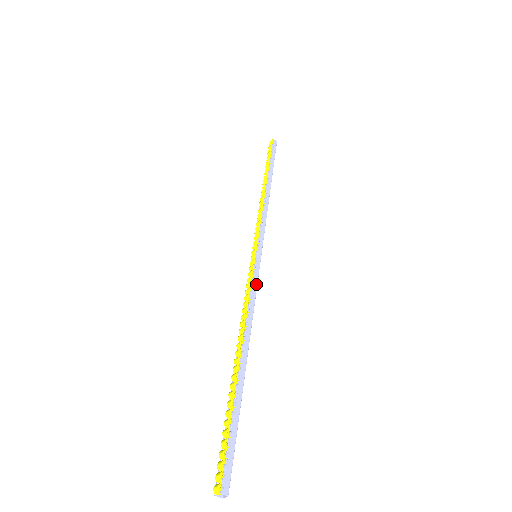
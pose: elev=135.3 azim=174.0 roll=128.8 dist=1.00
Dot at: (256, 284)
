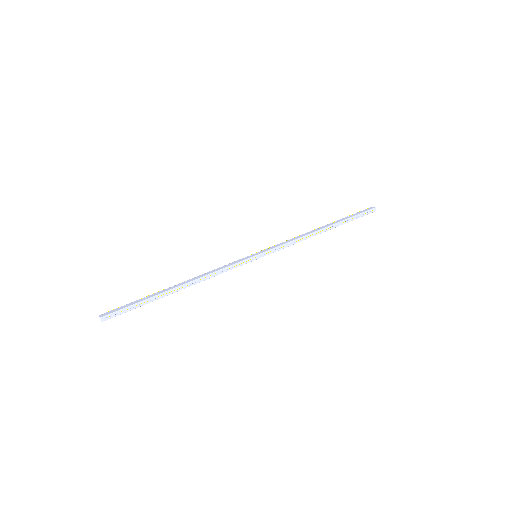
Dot at: (233, 264)
